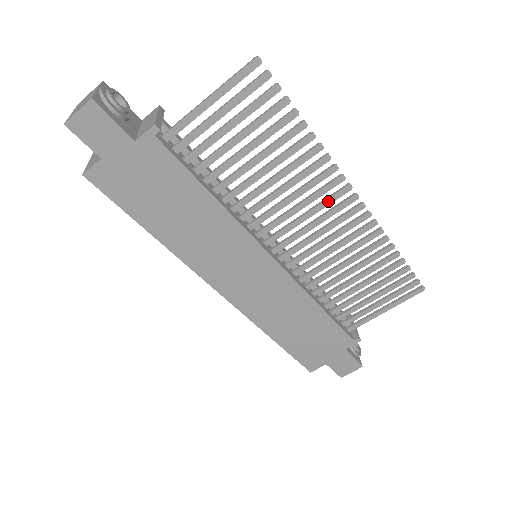
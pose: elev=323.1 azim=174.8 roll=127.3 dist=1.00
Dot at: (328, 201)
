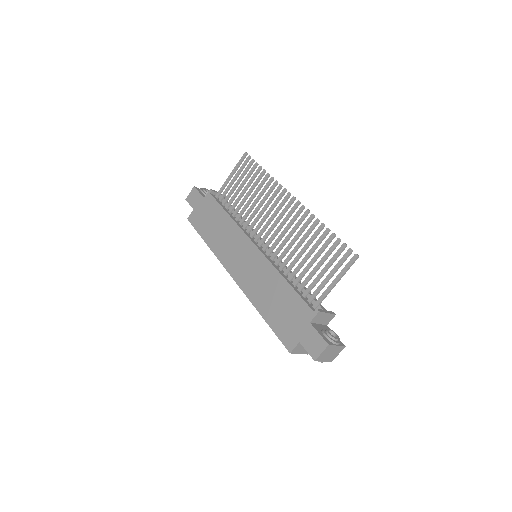
Dot at: (280, 205)
